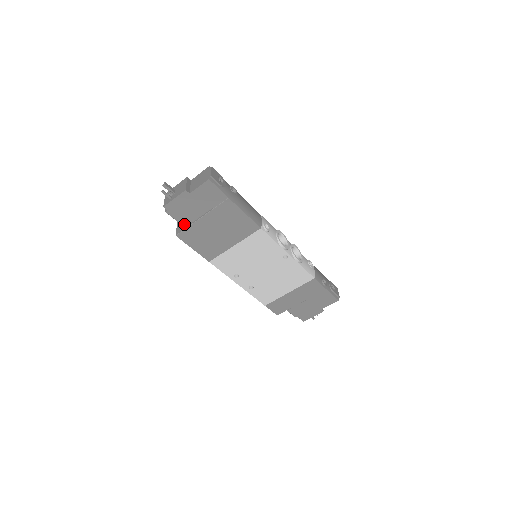
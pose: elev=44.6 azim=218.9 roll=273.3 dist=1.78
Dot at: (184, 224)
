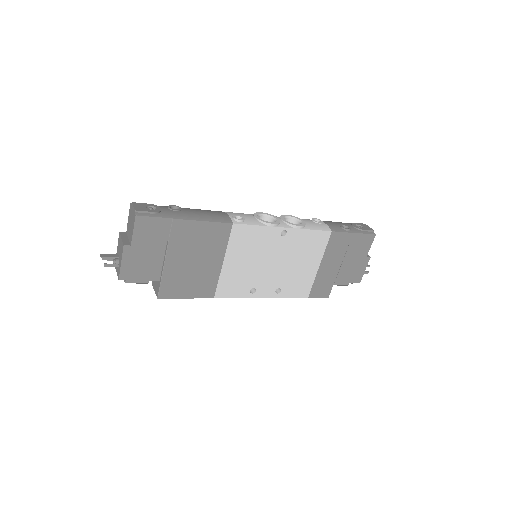
Dot at: occluded
